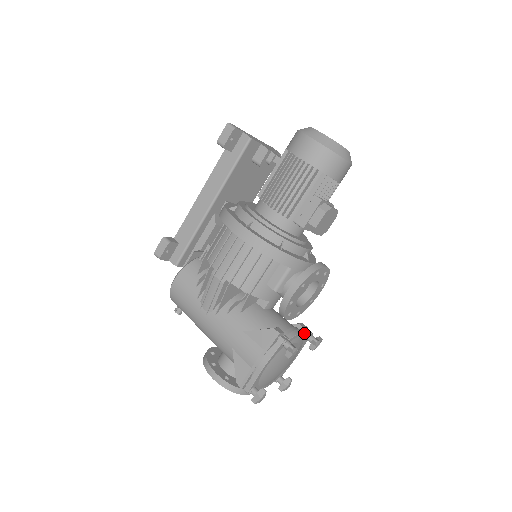
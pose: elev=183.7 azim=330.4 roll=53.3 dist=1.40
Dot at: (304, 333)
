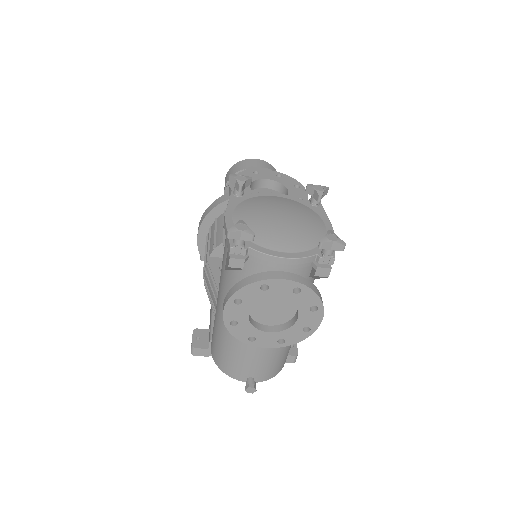
Dot at: (288, 196)
